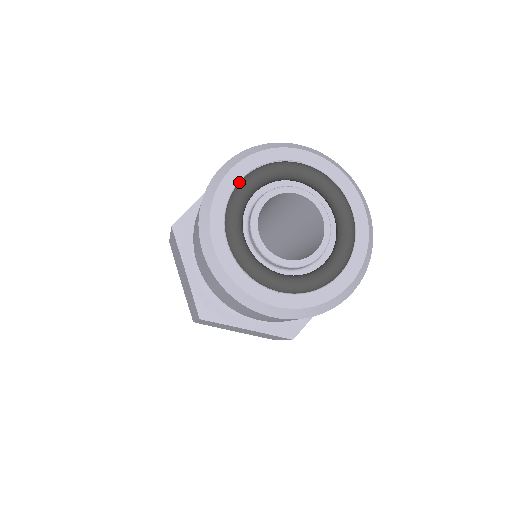
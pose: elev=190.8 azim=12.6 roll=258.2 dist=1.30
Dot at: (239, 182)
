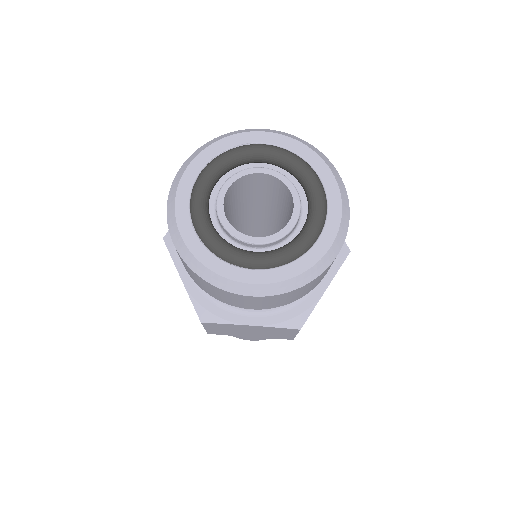
Dot at: (200, 173)
